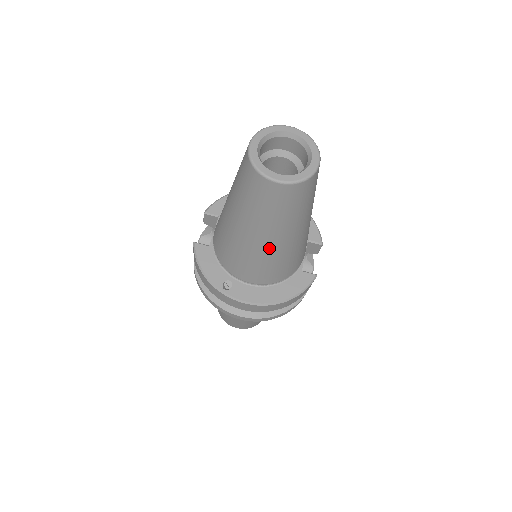
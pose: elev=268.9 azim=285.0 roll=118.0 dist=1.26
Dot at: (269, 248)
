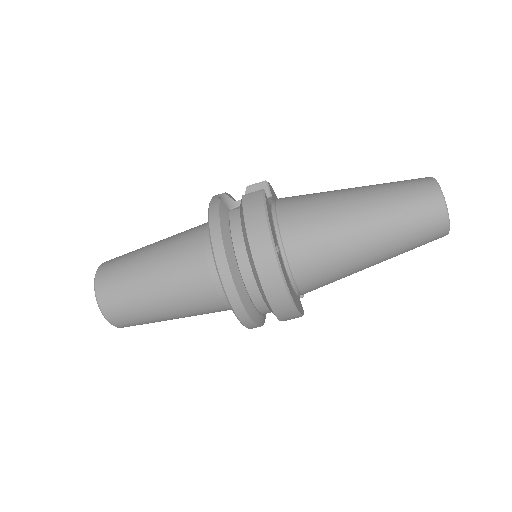
Dot at: (359, 252)
